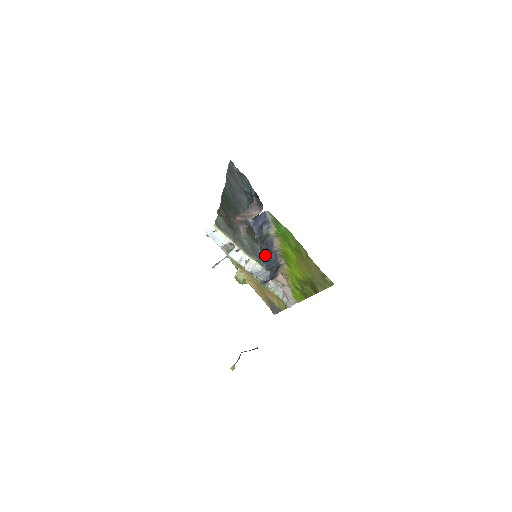
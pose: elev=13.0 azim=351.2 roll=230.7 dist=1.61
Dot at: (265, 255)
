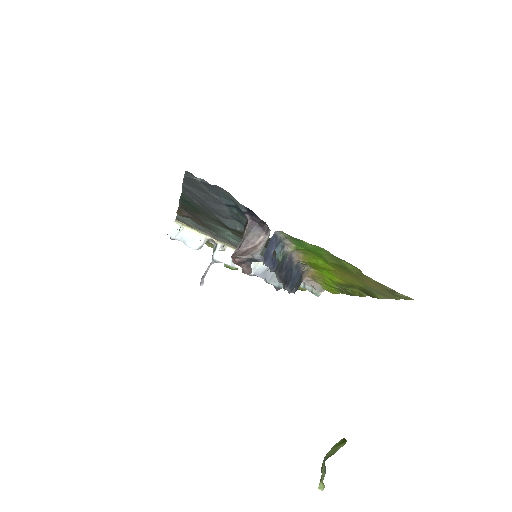
Dot at: (286, 279)
